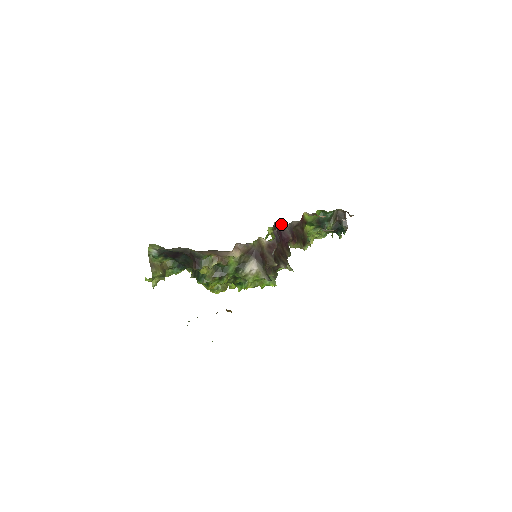
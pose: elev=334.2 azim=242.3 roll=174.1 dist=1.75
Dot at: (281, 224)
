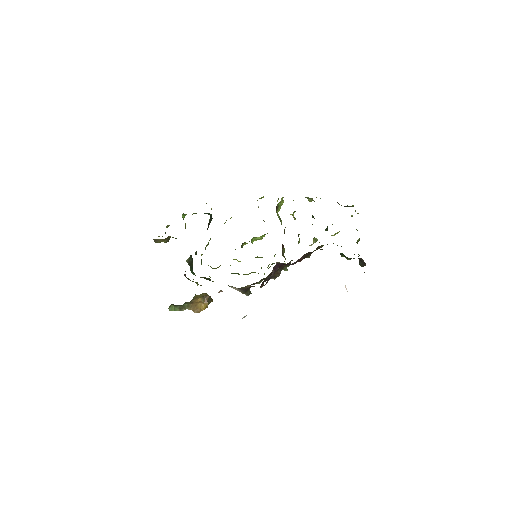
Dot at: occluded
